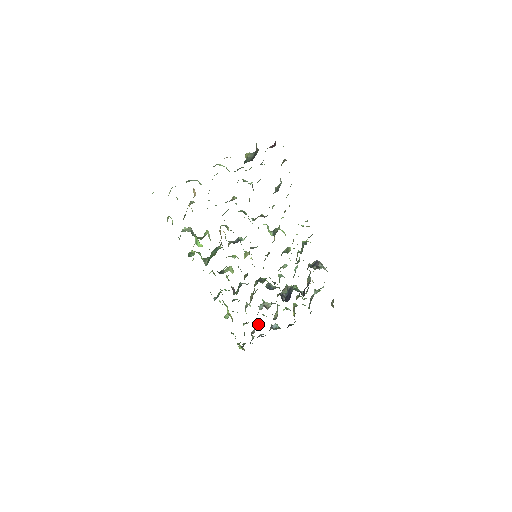
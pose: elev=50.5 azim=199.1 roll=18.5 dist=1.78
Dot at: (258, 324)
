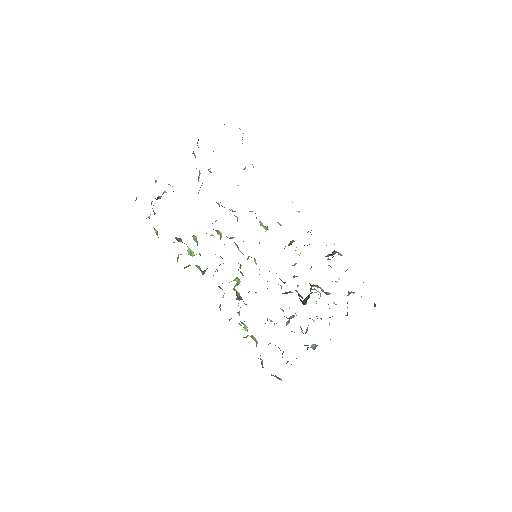
Dot at: occluded
